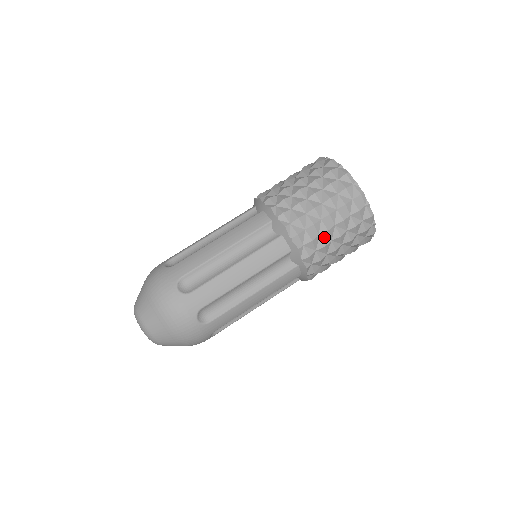
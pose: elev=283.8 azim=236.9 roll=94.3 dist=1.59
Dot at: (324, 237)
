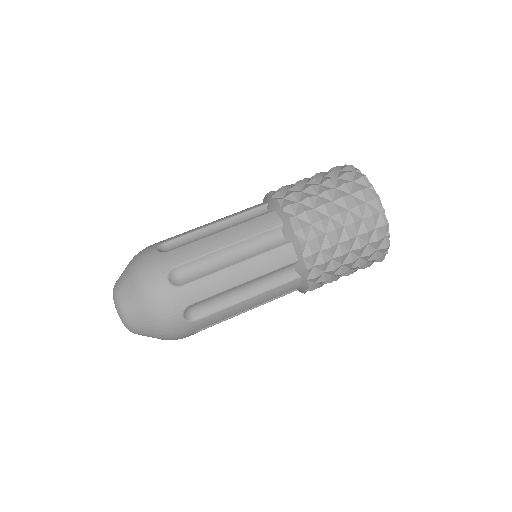
Dot at: (320, 212)
